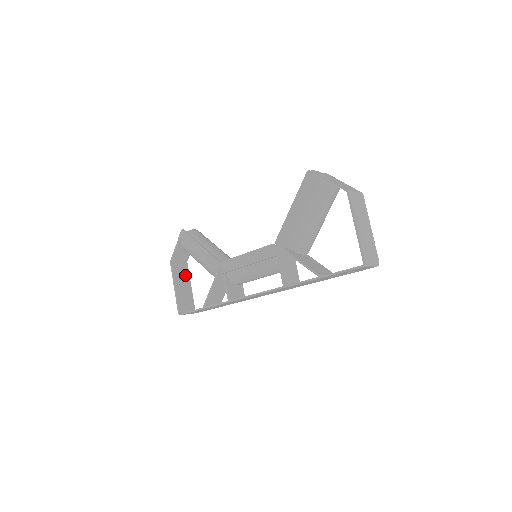
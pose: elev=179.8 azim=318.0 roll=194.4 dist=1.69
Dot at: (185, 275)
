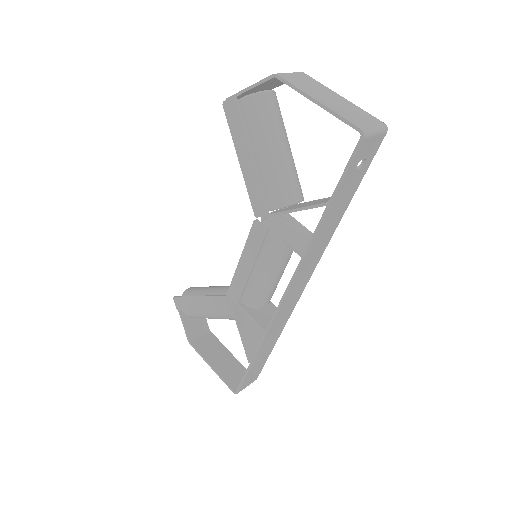
Dot at: (216, 346)
